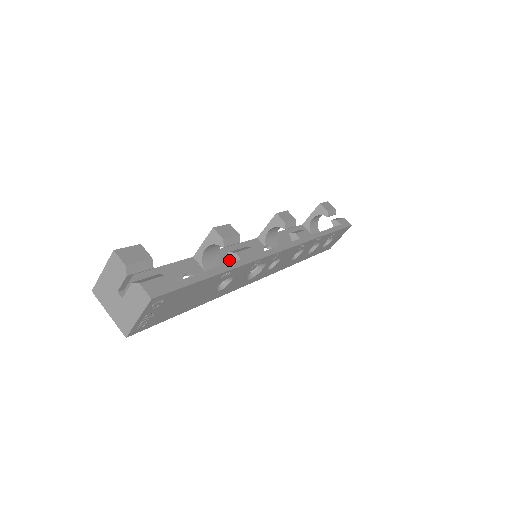
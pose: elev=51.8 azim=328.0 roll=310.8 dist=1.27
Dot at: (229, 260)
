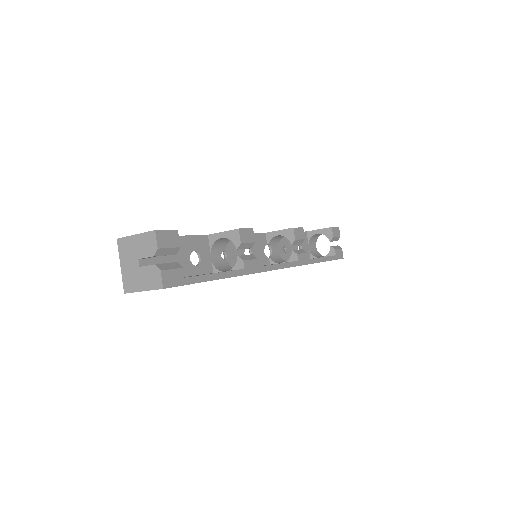
Dot at: (234, 248)
